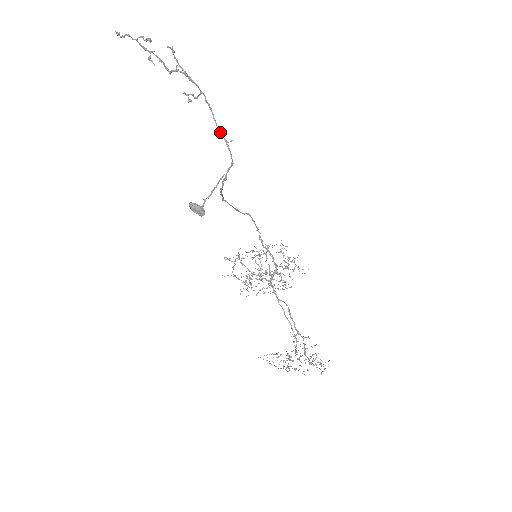
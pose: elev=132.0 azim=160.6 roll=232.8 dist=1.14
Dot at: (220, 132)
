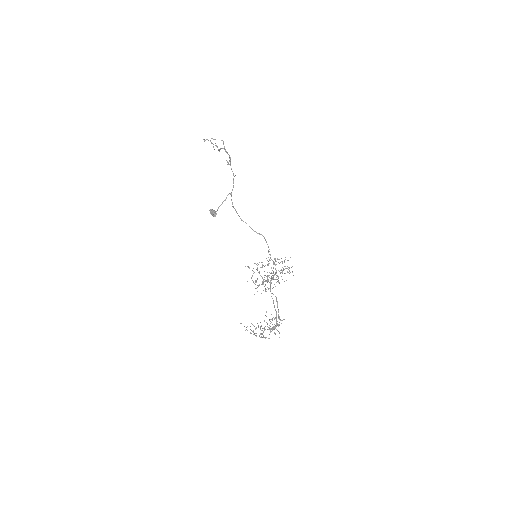
Dot at: occluded
